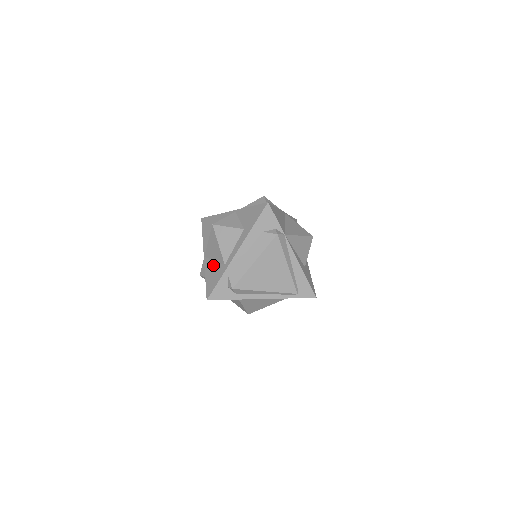
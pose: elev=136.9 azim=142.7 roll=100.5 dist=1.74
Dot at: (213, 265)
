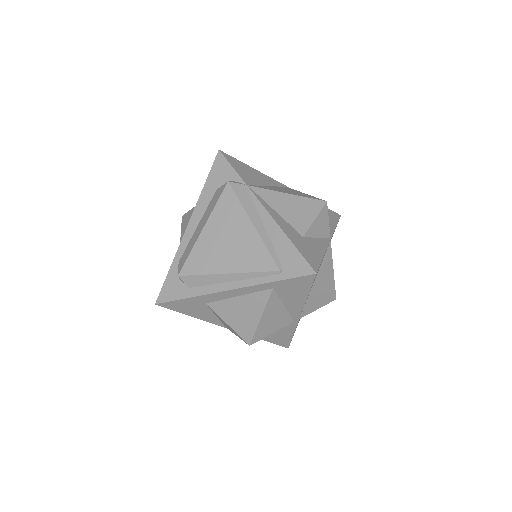
Dot at: occluded
